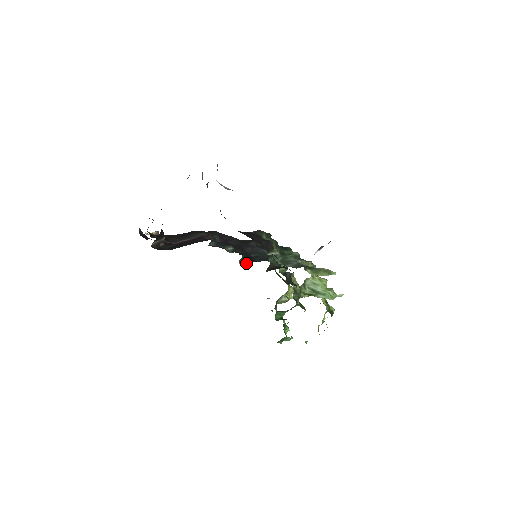
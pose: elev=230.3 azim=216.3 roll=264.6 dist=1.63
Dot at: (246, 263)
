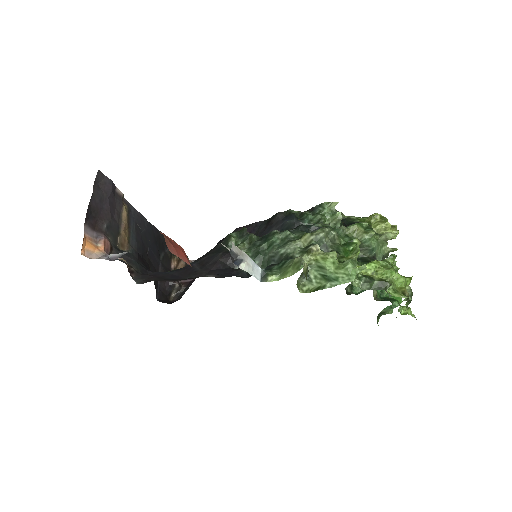
Dot at: occluded
